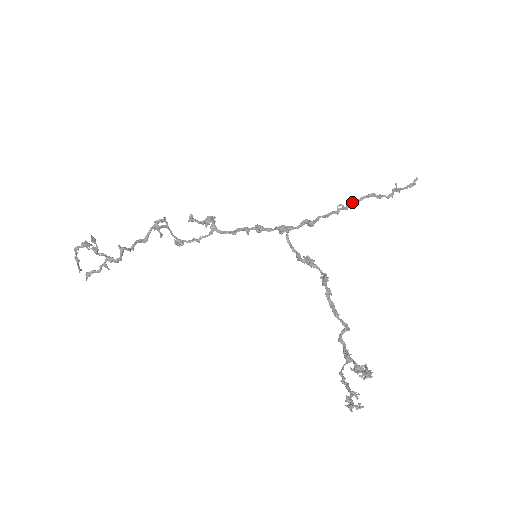
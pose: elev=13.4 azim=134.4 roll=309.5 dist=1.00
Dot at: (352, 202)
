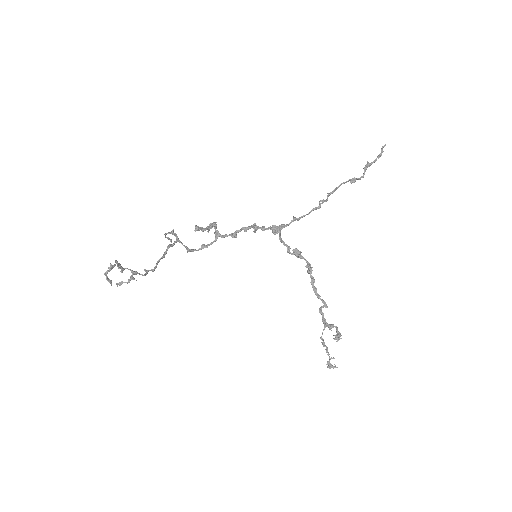
Dot at: (331, 193)
